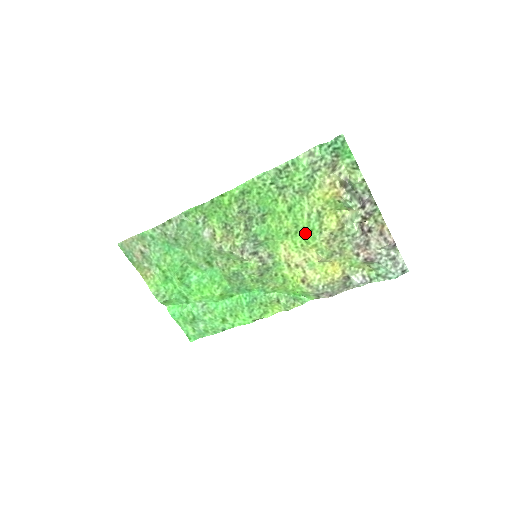
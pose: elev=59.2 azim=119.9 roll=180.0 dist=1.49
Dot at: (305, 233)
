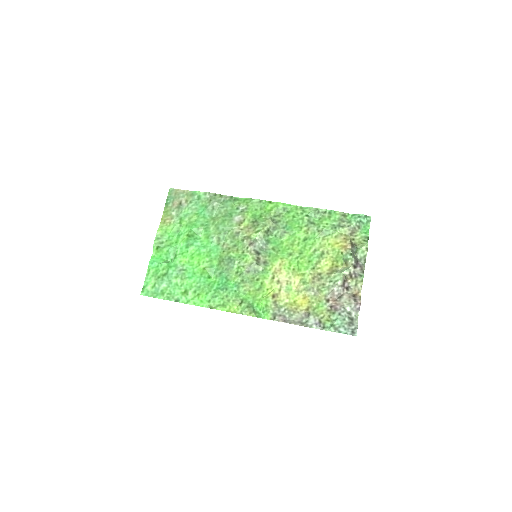
Dot at: (303, 261)
